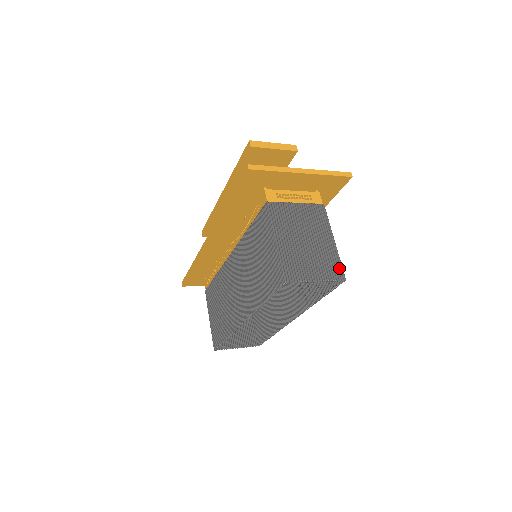
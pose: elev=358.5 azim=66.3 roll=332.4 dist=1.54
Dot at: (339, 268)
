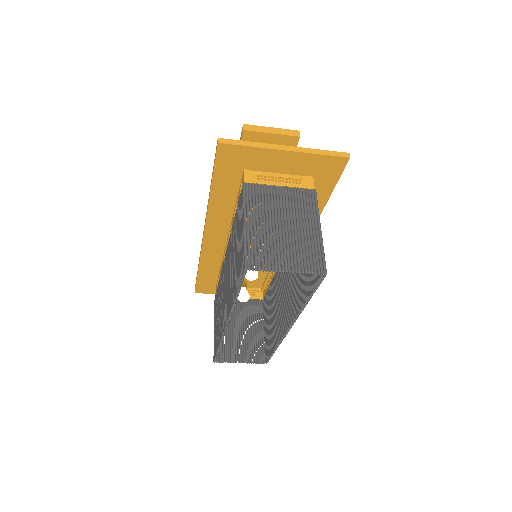
Dot at: (320, 260)
